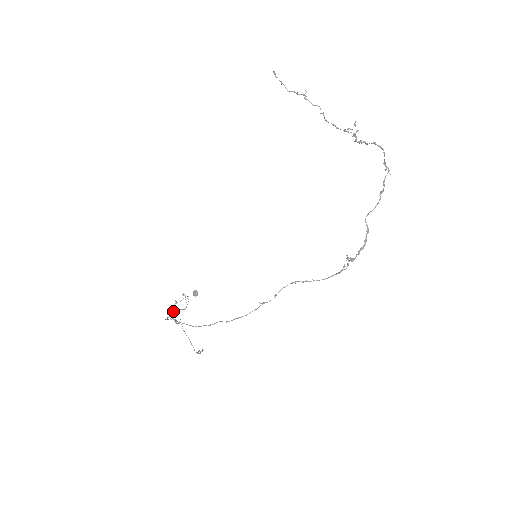
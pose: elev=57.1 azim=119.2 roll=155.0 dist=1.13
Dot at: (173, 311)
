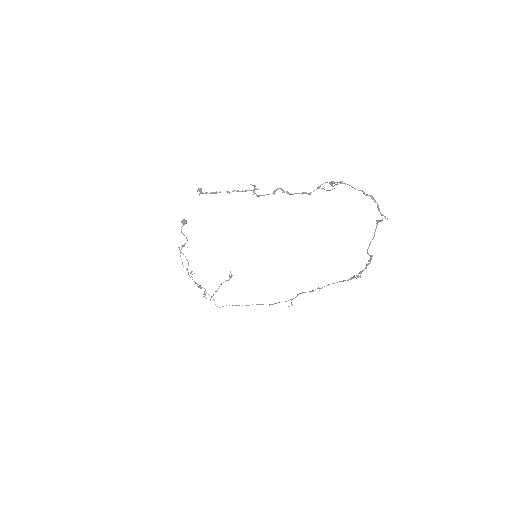
Dot at: (203, 294)
